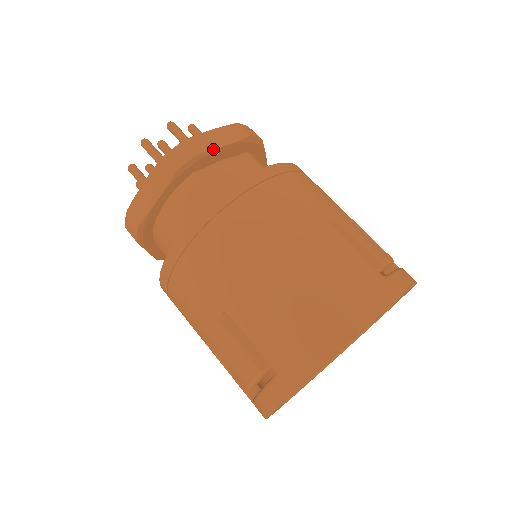
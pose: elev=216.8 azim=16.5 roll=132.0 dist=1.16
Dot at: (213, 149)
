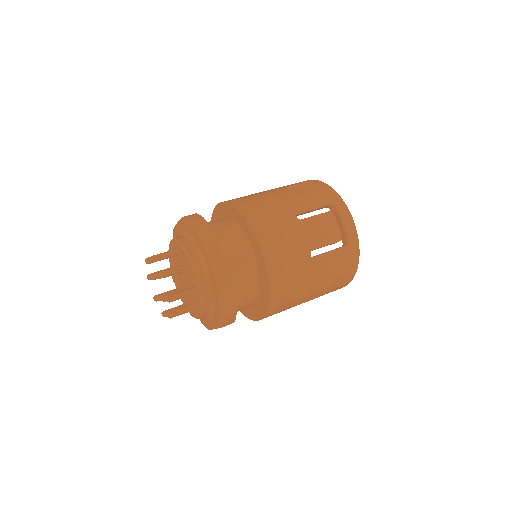
Dot at: occluded
